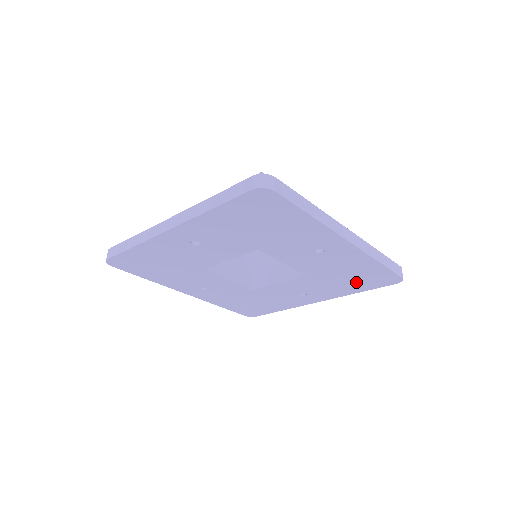
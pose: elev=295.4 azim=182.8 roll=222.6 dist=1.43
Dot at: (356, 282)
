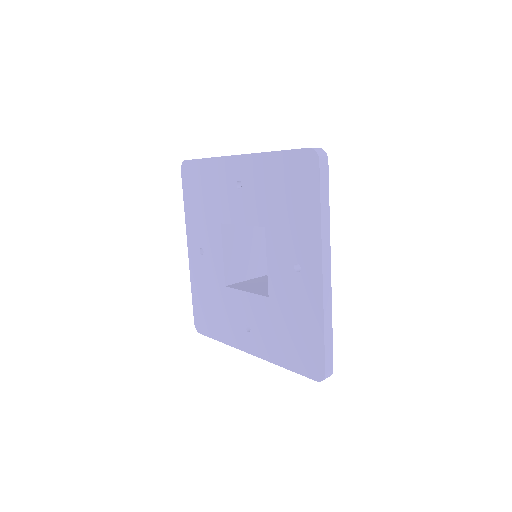
Dot at: (292, 346)
